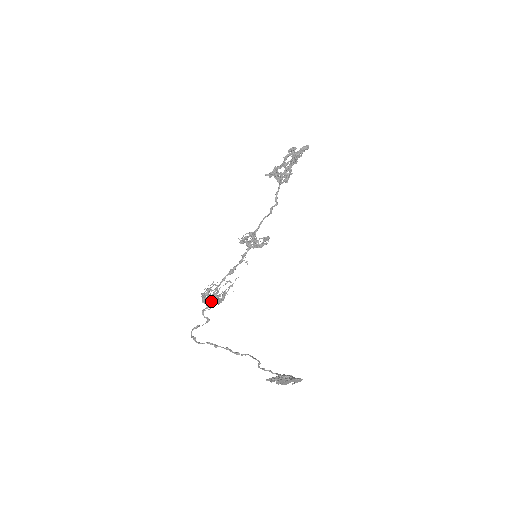
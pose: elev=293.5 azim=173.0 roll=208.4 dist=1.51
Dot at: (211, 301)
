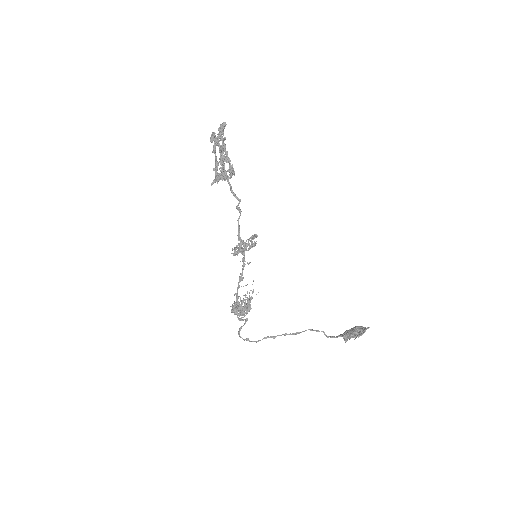
Dot at: (242, 310)
